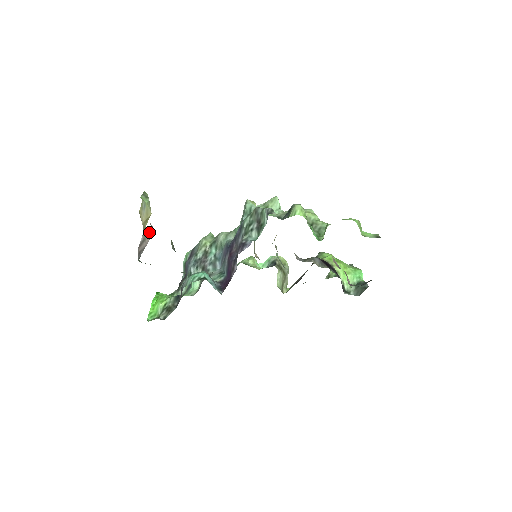
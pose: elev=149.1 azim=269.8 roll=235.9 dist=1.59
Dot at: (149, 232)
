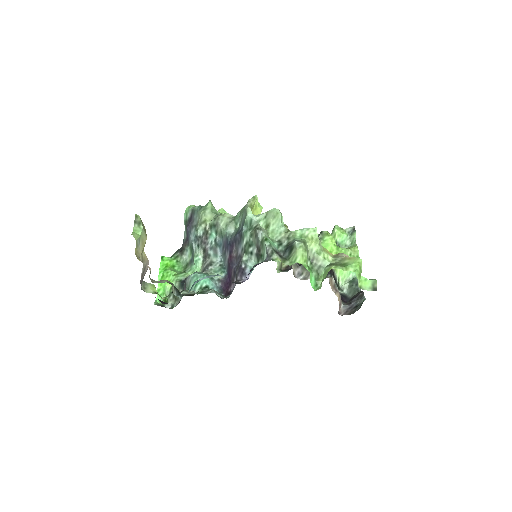
Dot at: (149, 276)
